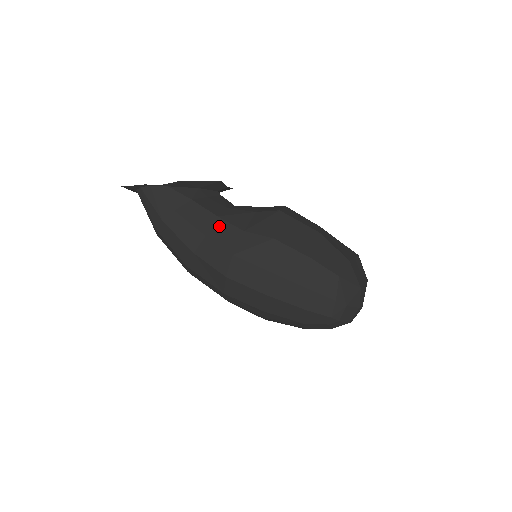
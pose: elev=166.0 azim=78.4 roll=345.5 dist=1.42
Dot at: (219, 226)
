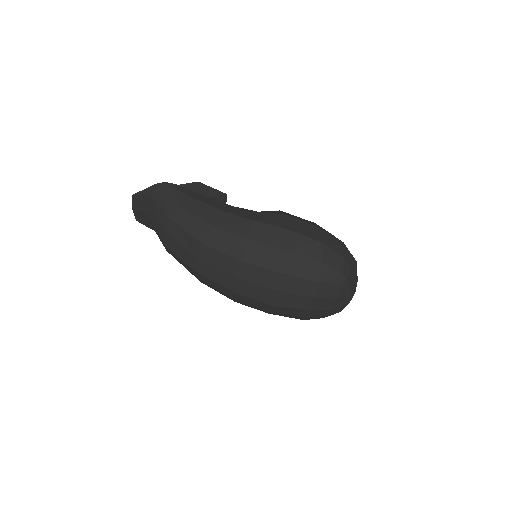
Dot at: (235, 209)
